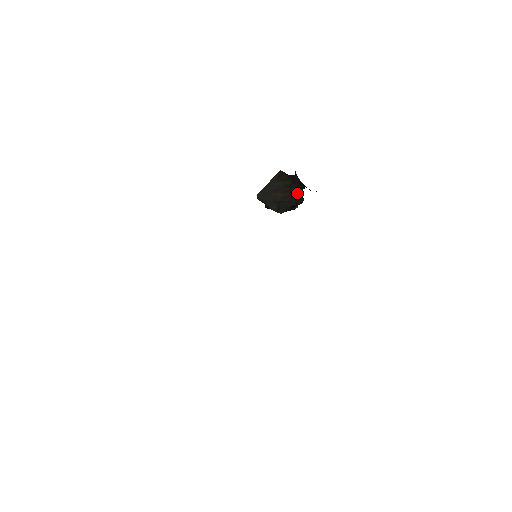
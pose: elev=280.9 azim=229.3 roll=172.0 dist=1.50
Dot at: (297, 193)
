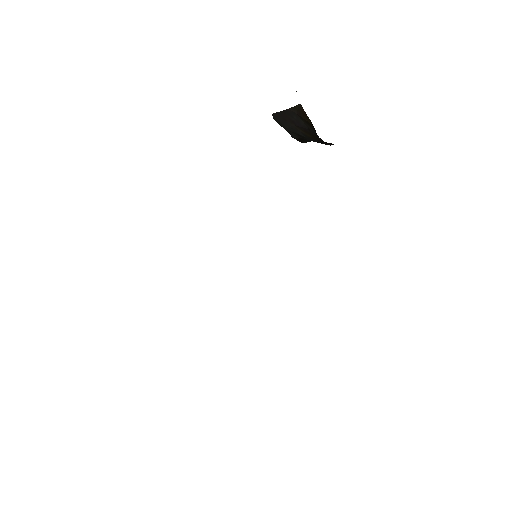
Dot at: occluded
